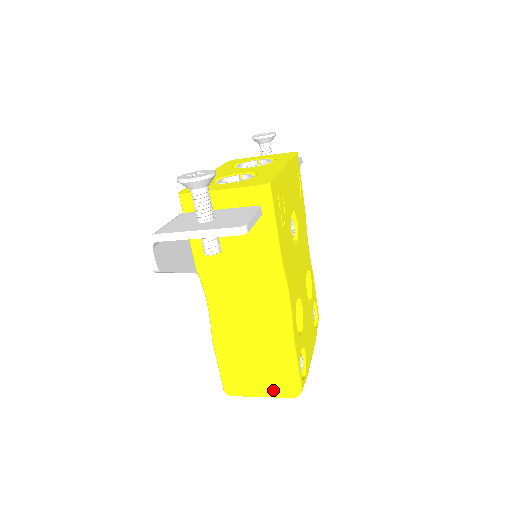
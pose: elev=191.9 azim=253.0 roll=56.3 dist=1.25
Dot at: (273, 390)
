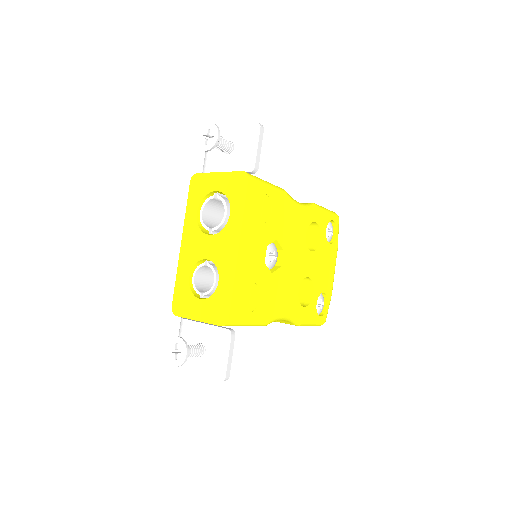
Dot at: occluded
